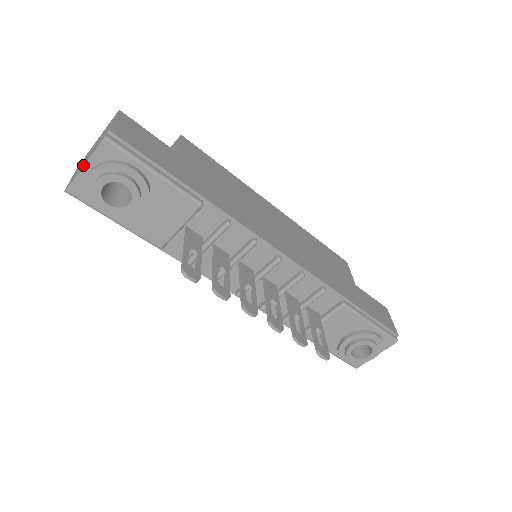
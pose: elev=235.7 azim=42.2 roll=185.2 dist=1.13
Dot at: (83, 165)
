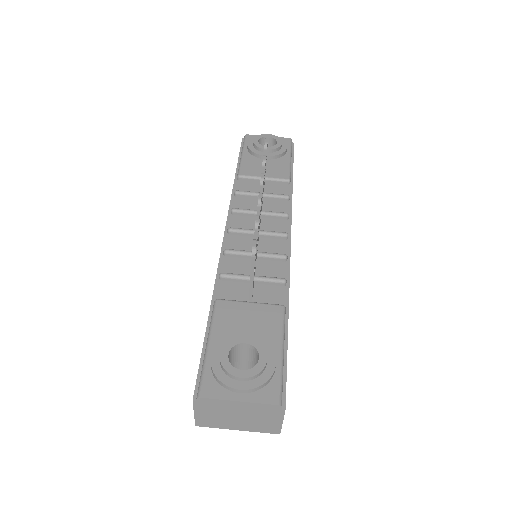
Dot at: occluded
